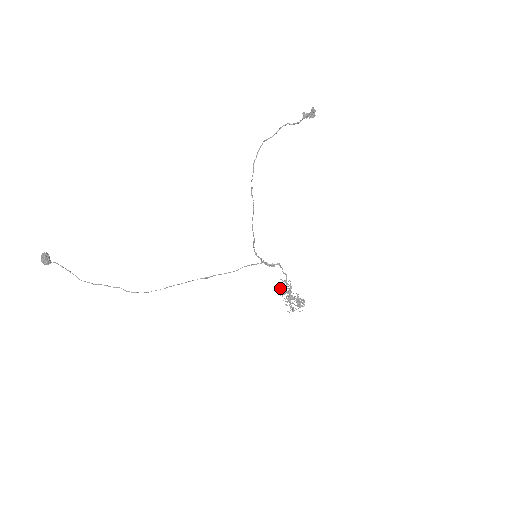
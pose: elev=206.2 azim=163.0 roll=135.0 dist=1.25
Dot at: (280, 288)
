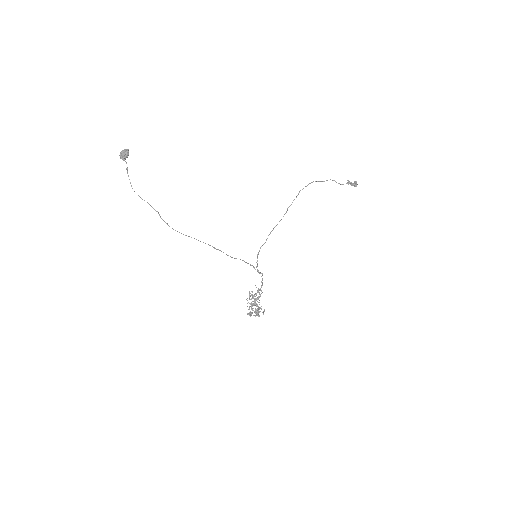
Dot at: (250, 293)
